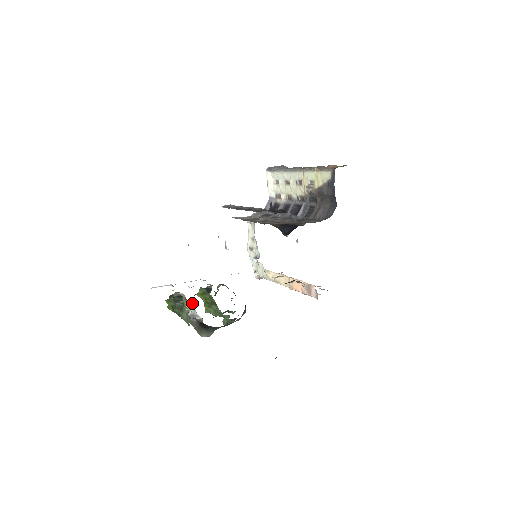
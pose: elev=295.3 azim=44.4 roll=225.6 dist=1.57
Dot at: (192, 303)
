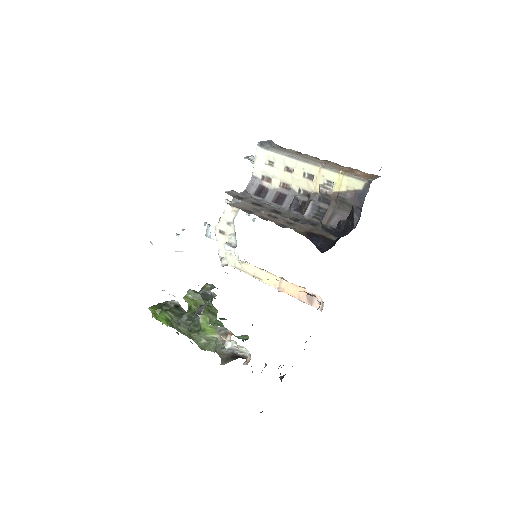
Dot at: (225, 331)
